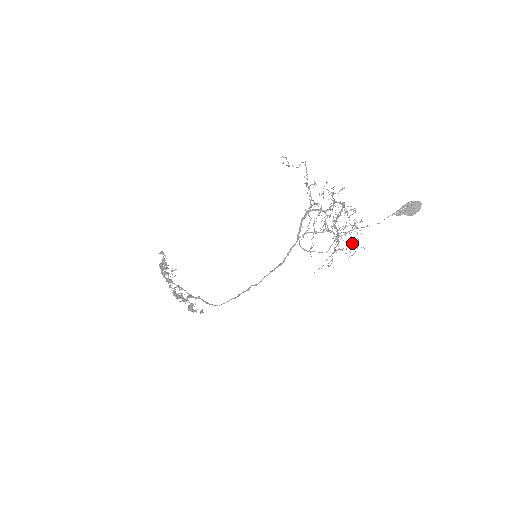
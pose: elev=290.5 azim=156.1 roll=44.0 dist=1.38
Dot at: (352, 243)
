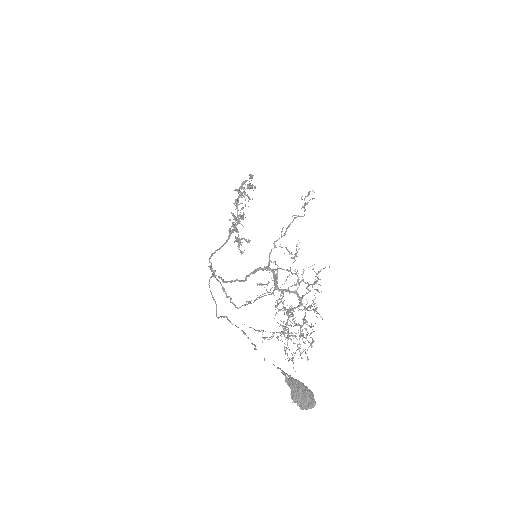
Dot at: (284, 347)
